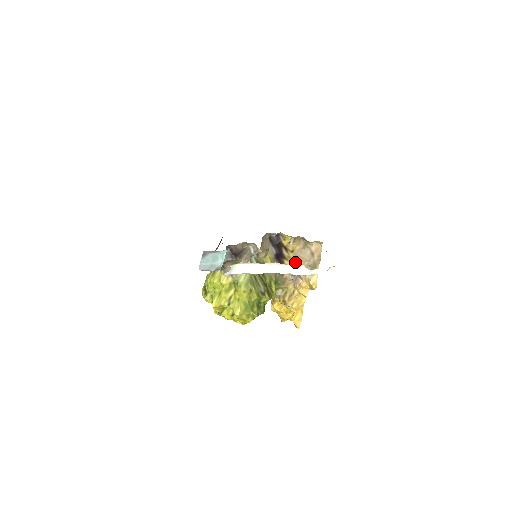
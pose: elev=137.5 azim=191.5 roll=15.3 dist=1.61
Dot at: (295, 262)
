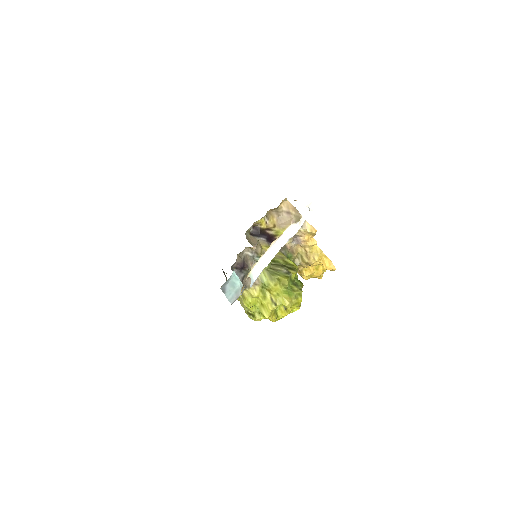
Dot at: occluded
